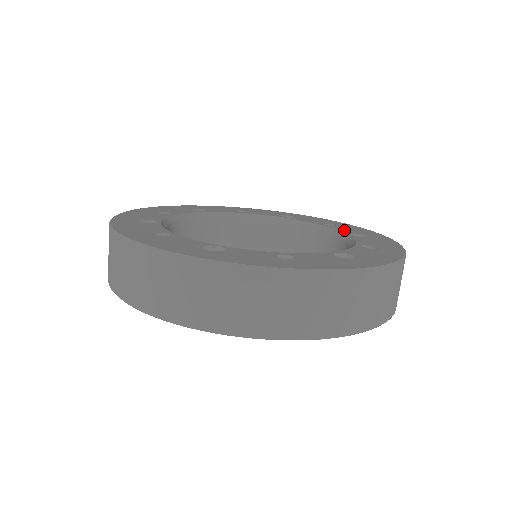
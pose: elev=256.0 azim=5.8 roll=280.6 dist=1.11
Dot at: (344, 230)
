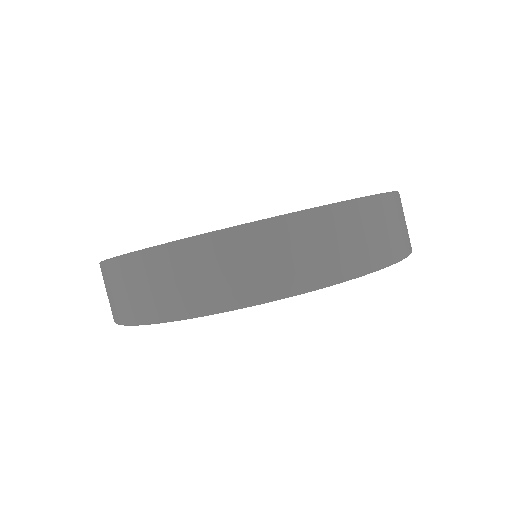
Dot at: occluded
